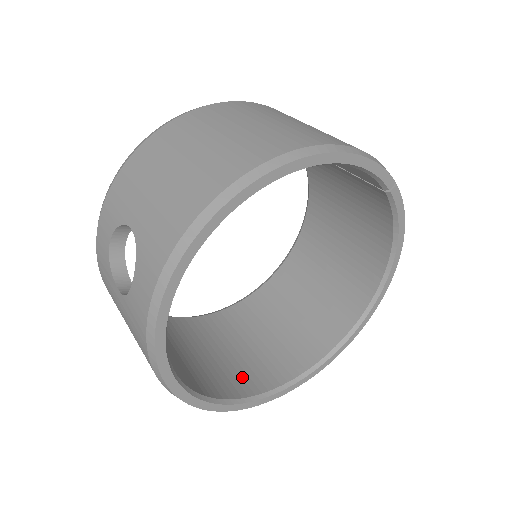
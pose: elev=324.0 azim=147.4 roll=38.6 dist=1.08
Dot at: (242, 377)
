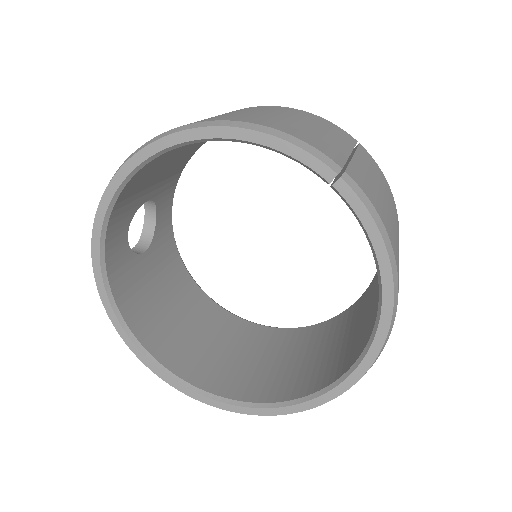
Dot at: (226, 378)
